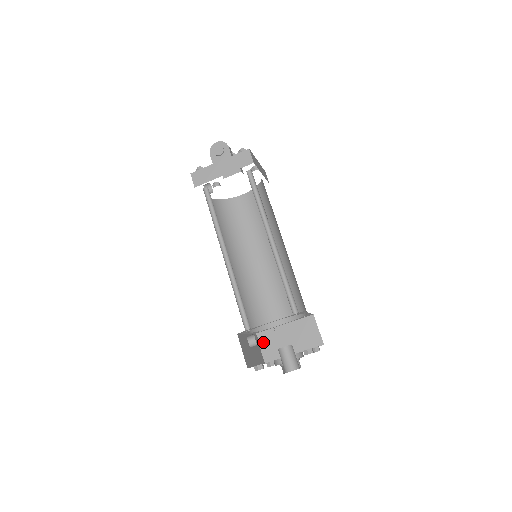
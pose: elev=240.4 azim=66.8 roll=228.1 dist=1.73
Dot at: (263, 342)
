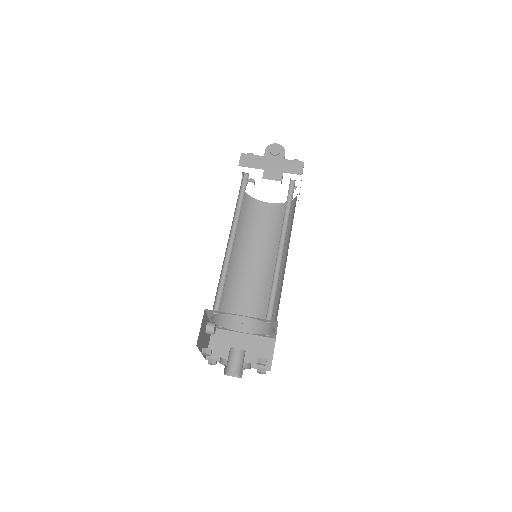
Dot at: (215, 339)
